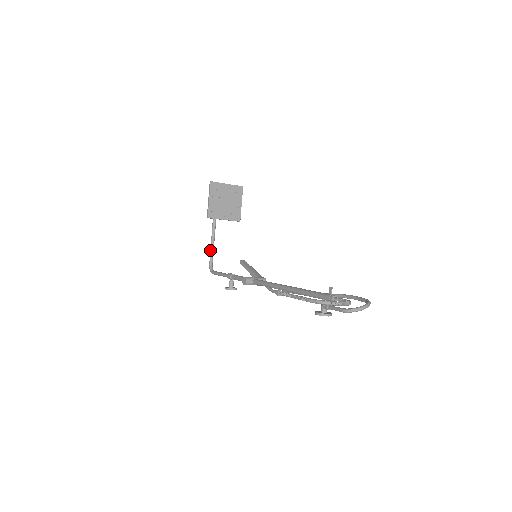
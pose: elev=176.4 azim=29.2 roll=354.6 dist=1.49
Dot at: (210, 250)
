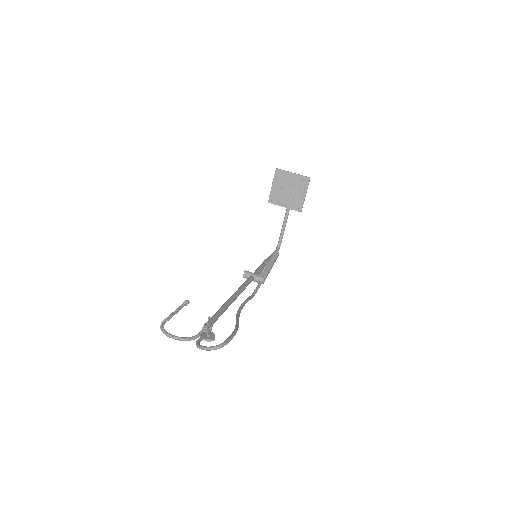
Dot at: (281, 230)
